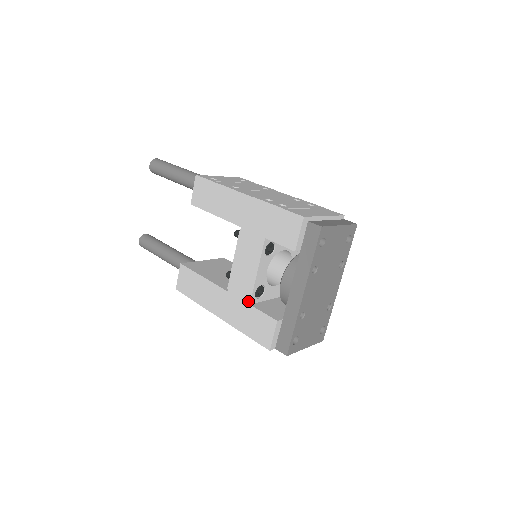
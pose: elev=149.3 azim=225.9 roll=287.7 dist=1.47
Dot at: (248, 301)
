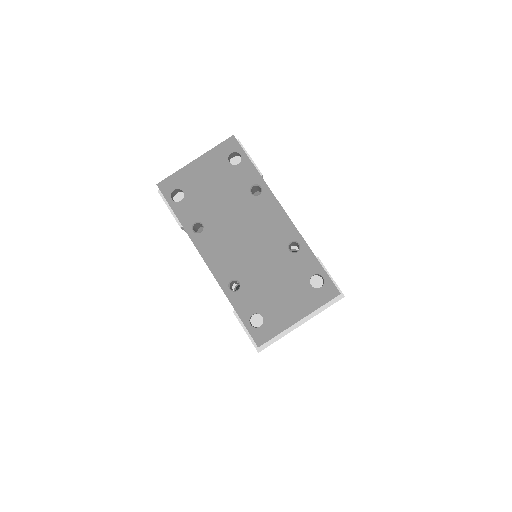
Dot at: occluded
